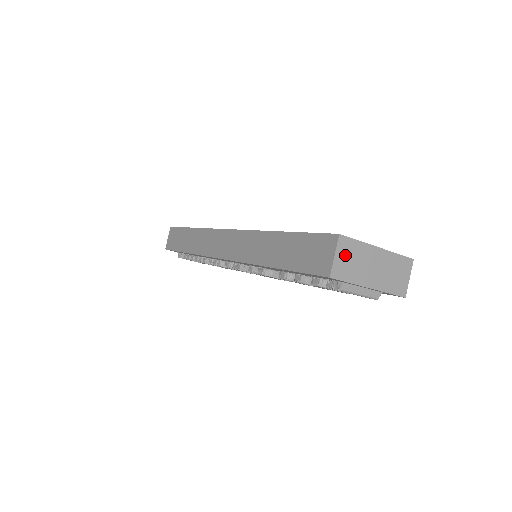
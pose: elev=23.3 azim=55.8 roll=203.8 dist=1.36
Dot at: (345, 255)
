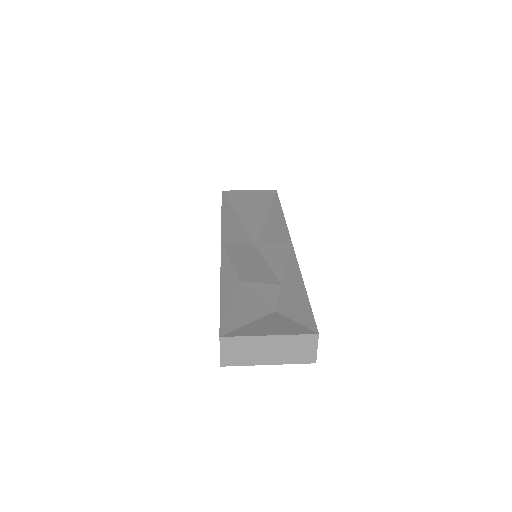
Dot at: (231, 349)
